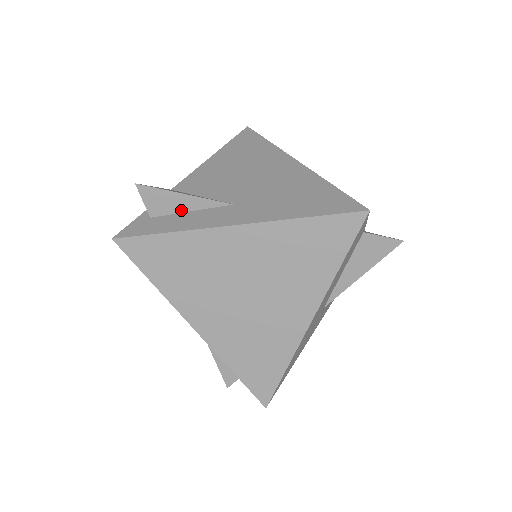
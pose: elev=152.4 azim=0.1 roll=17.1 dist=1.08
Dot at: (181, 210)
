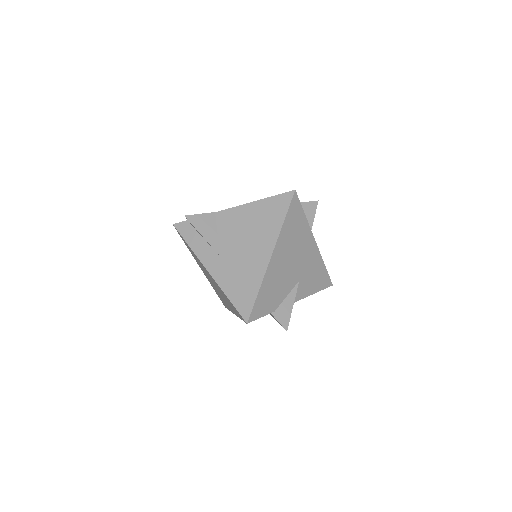
Dot at: (202, 237)
